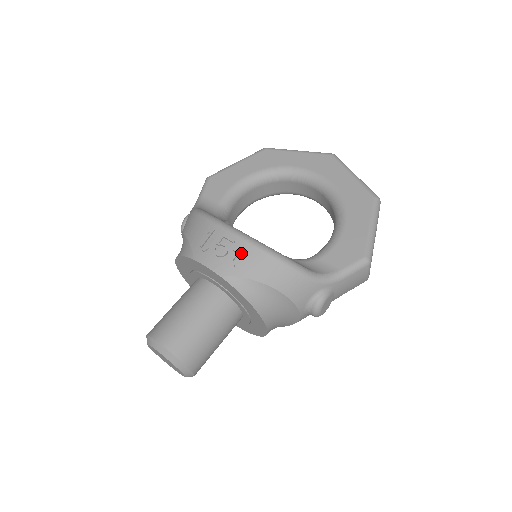
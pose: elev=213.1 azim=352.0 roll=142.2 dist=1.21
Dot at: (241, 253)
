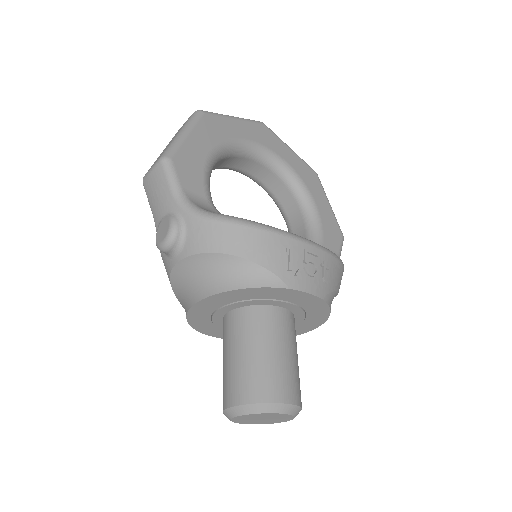
Dot at: (325, 266)
